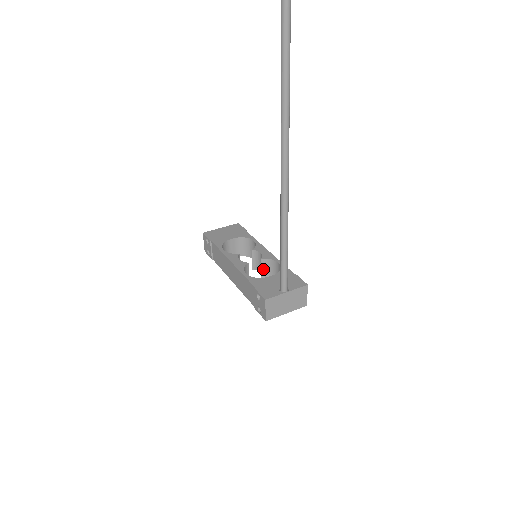
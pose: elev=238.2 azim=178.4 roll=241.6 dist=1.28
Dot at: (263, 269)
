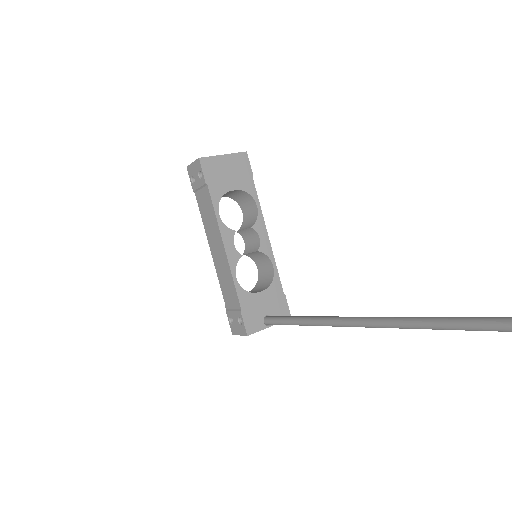
Dot at: (251, 253)
